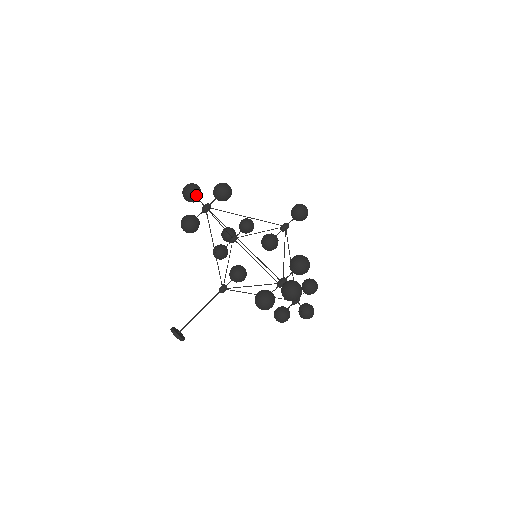
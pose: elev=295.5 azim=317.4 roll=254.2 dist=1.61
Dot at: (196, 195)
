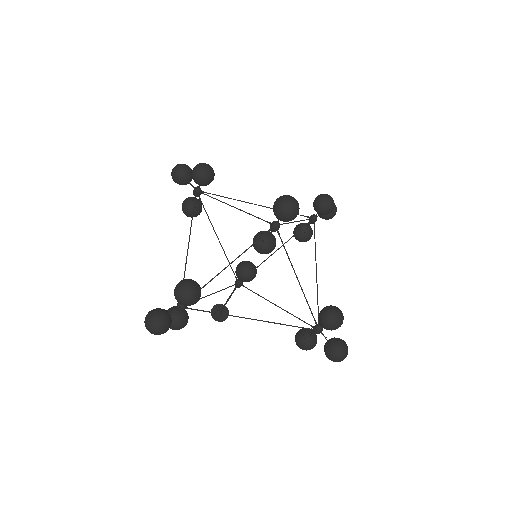
Dot at: (176, 179)
